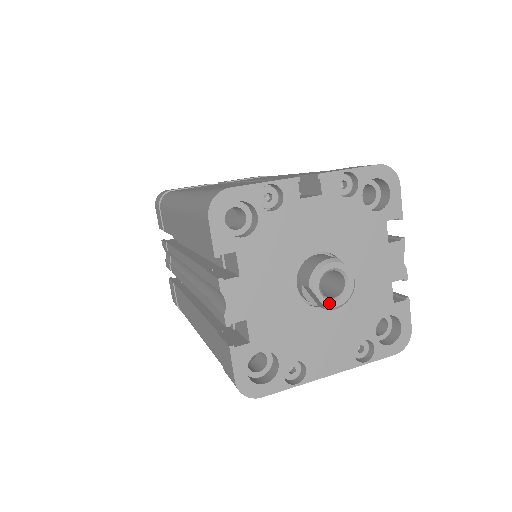
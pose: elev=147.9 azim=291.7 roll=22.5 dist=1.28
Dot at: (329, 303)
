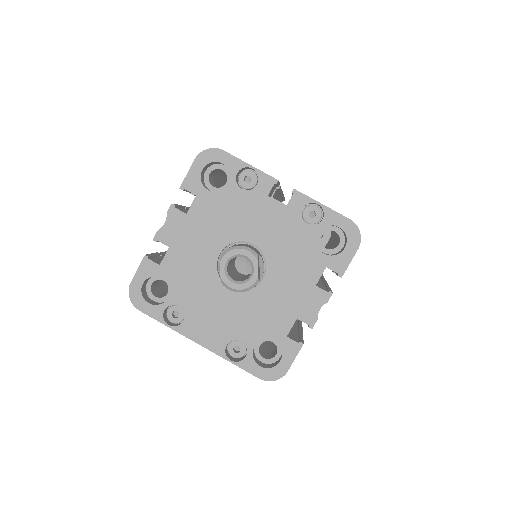
Dot at: (226, 279)
